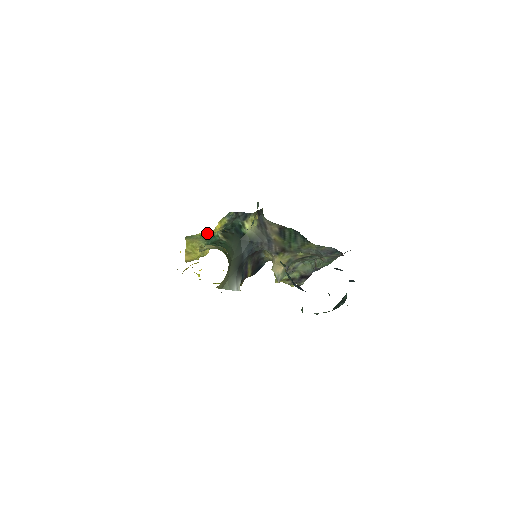
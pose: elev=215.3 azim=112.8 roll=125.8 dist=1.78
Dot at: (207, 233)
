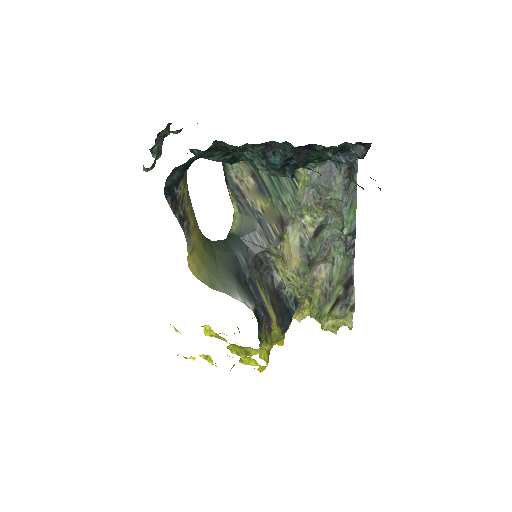
Dot at: occluded
